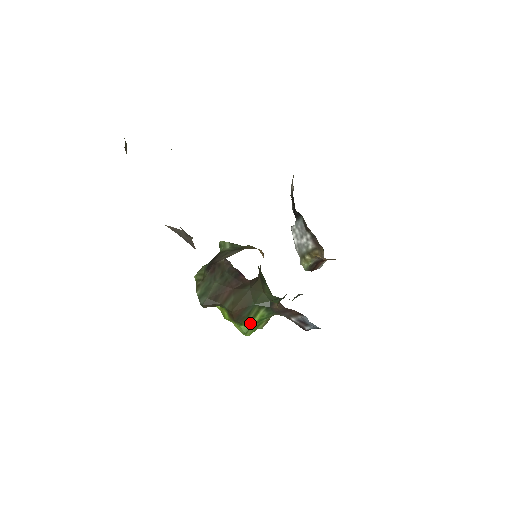
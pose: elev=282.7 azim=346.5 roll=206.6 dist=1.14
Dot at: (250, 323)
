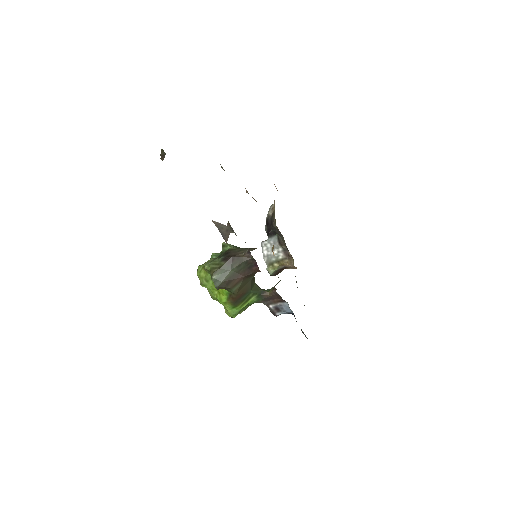
Dot at: (241, 306)
